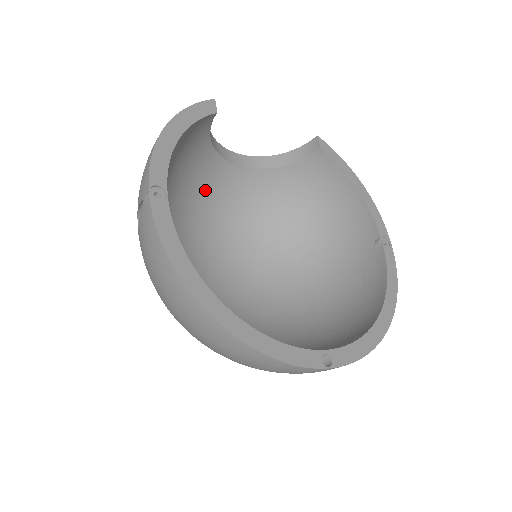
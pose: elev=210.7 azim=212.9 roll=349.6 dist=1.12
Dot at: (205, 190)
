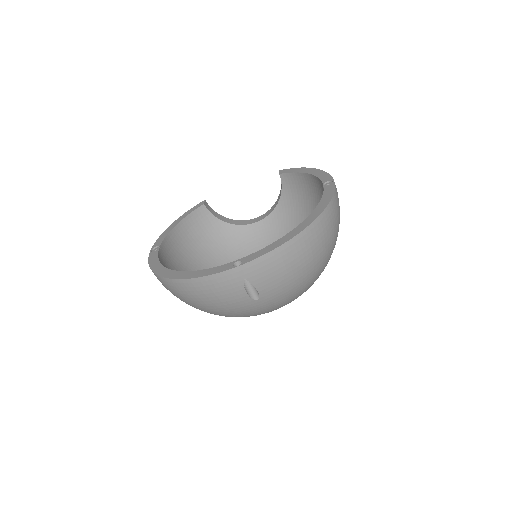
Dot at: (242, 249)
